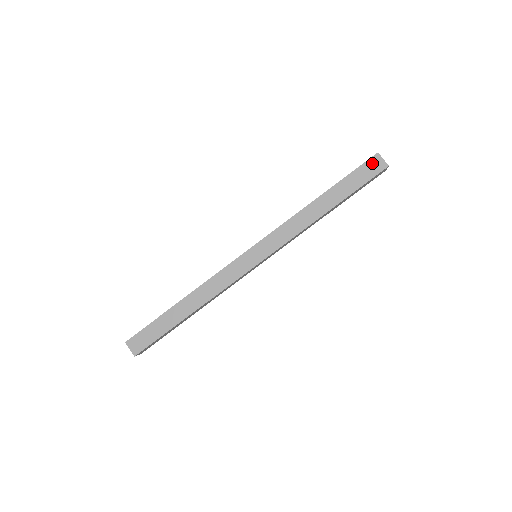
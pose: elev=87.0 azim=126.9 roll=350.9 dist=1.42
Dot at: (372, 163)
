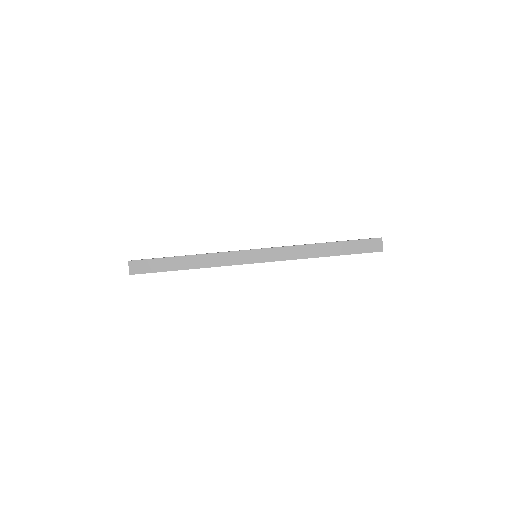
Dot at: (374, 242)
